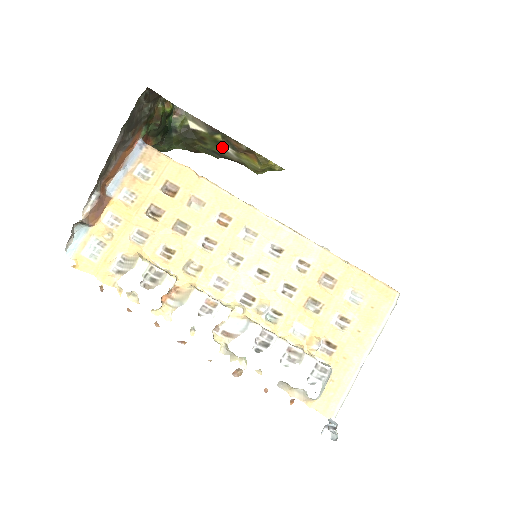
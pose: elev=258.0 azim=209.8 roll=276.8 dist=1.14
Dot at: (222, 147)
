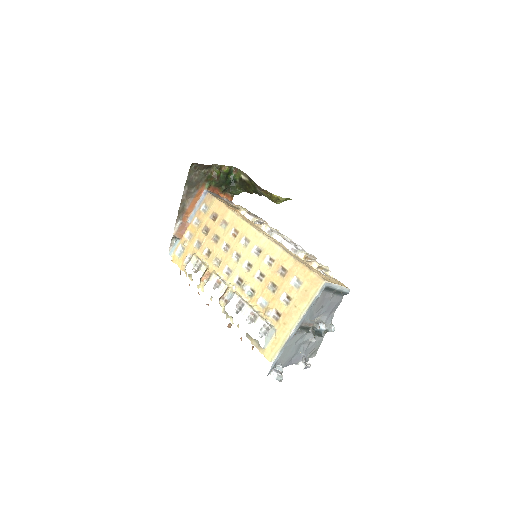
Dot at: (257, 188)
